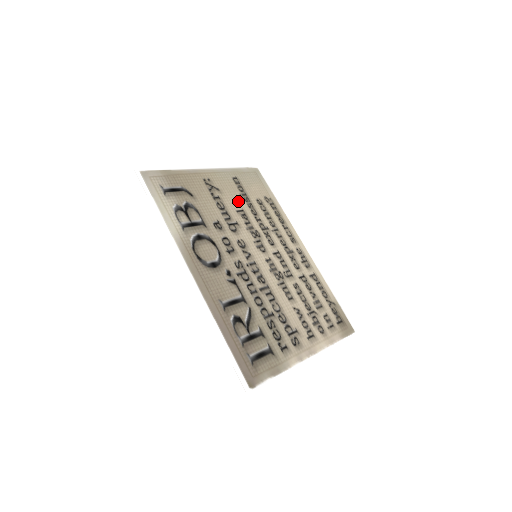
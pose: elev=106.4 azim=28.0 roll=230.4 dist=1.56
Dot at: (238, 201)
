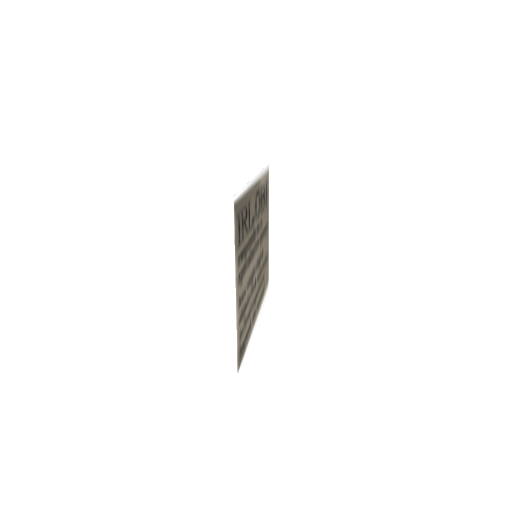
Dot at: (264, 252)
